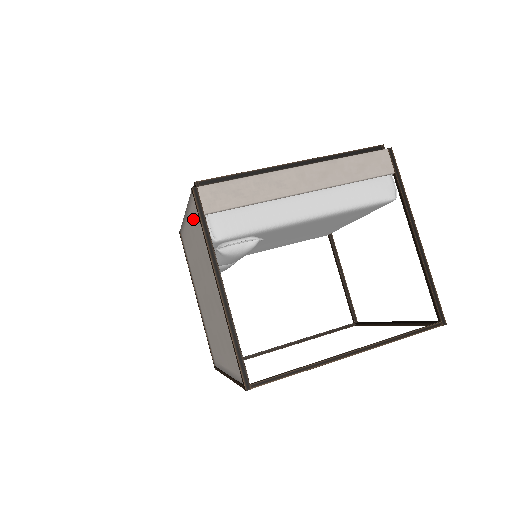
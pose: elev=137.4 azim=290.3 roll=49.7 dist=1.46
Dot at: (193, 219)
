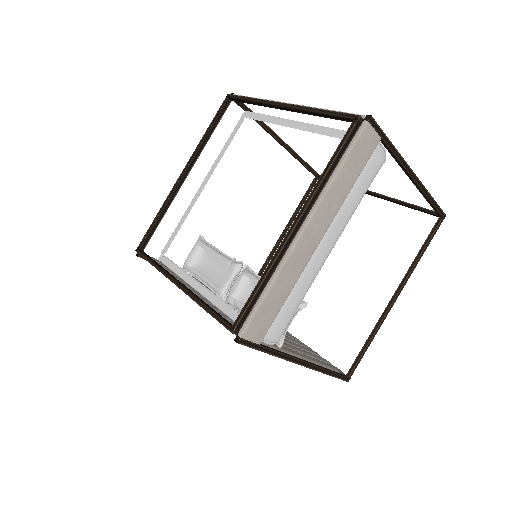
Dot at: occluded
